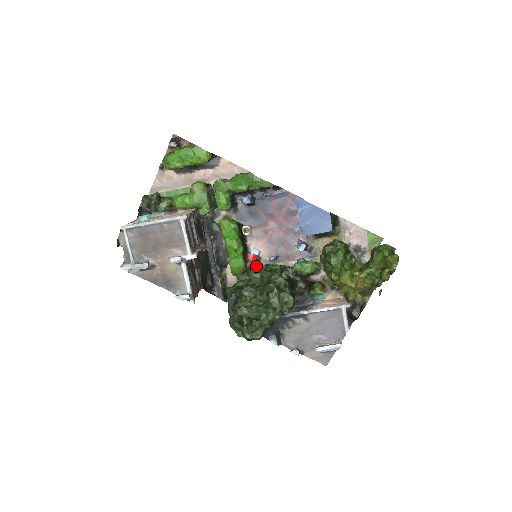
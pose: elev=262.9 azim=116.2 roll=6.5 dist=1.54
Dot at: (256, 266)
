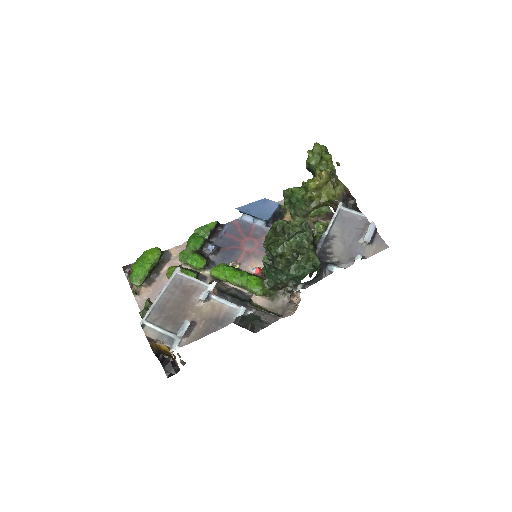
Dot at: (263, 259)
